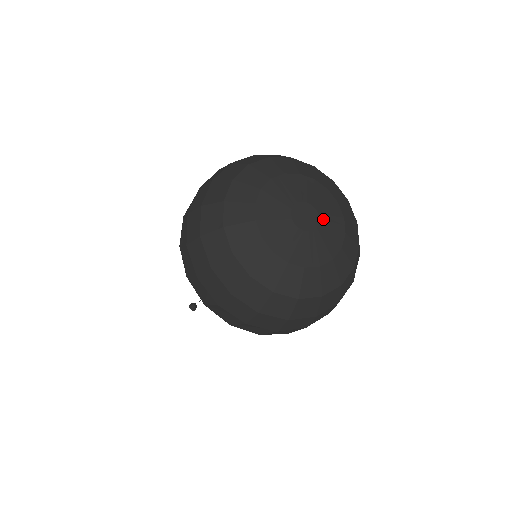
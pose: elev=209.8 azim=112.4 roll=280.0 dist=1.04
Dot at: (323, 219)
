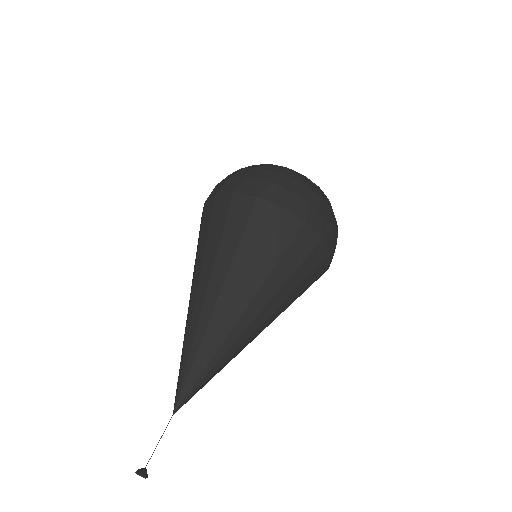
Dot at: occluded
